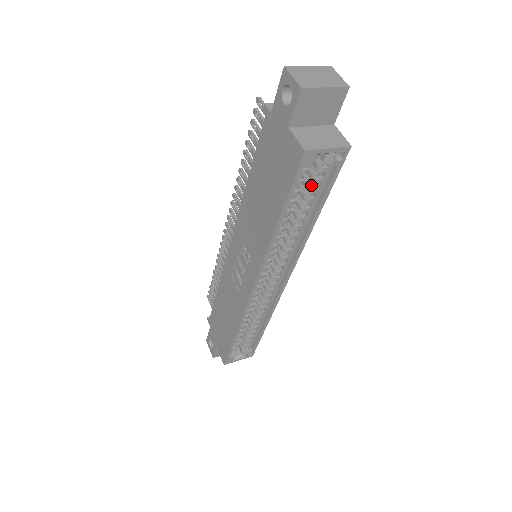
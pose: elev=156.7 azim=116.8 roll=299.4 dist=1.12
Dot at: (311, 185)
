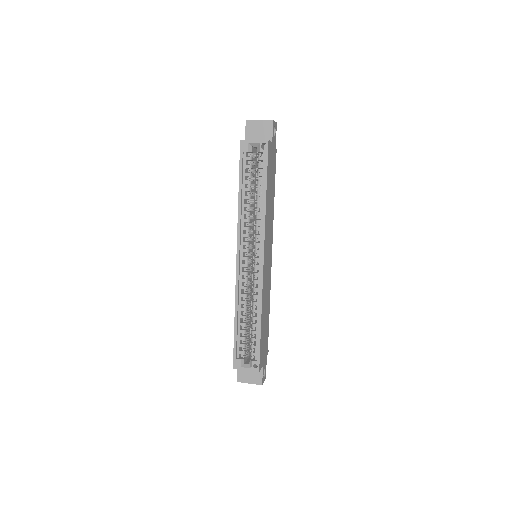
Dot at: (258, 172)
